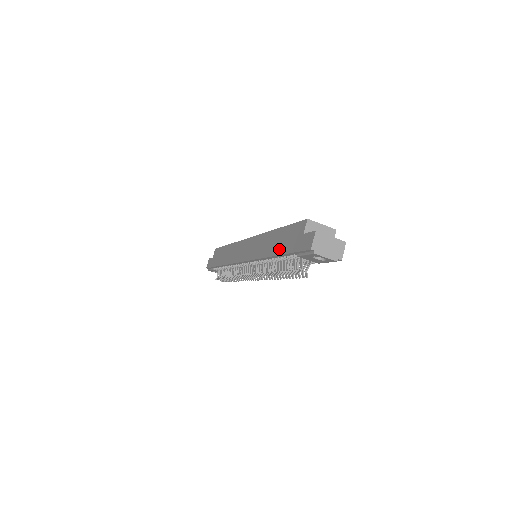
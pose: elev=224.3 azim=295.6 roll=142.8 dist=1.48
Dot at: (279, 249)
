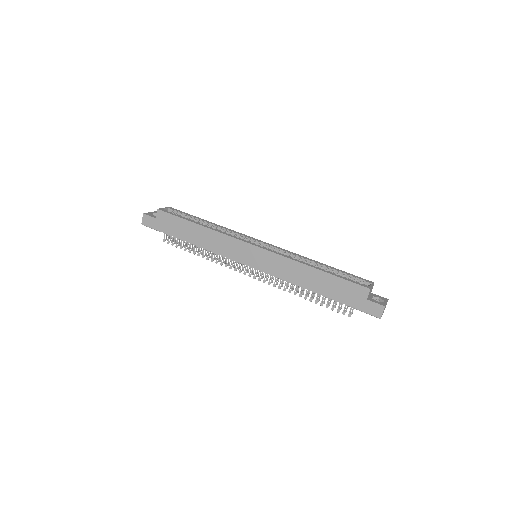
Dot at: (328, 293)
